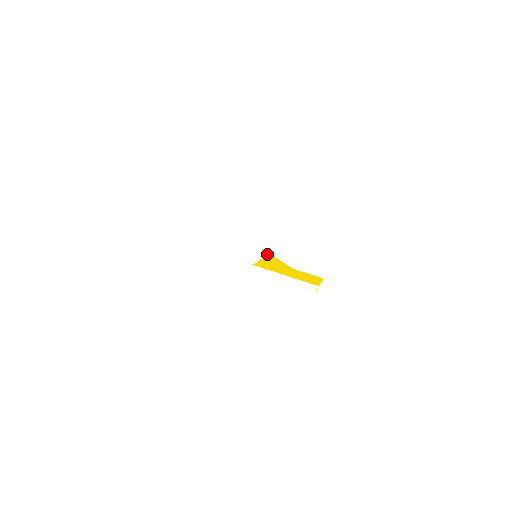
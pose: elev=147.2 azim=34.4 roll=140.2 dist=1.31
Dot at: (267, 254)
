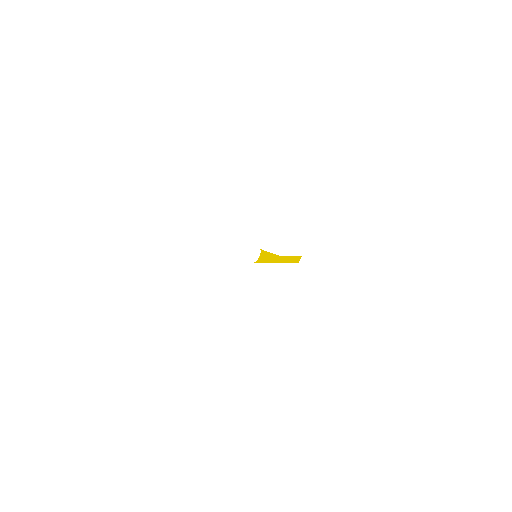
Dot at: (263, 252)
